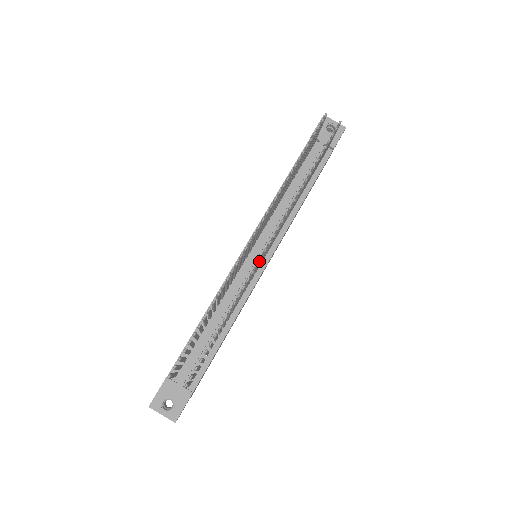
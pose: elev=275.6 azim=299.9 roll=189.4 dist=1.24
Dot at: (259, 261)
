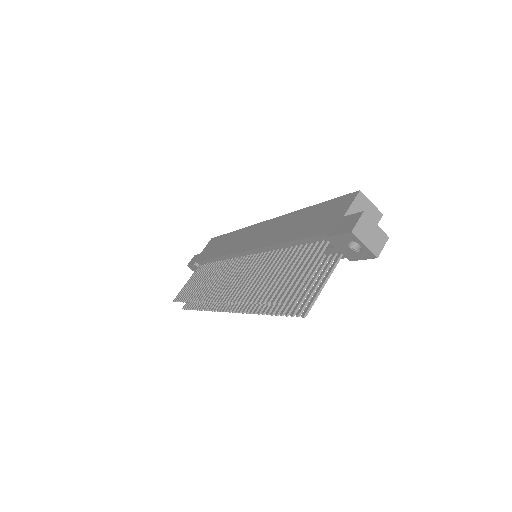
Dot at: (224, 305)
